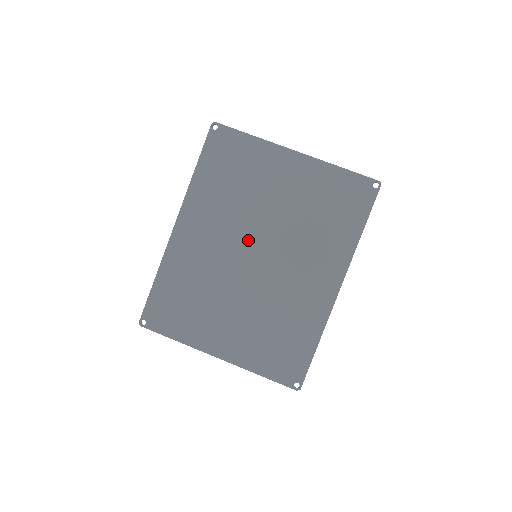
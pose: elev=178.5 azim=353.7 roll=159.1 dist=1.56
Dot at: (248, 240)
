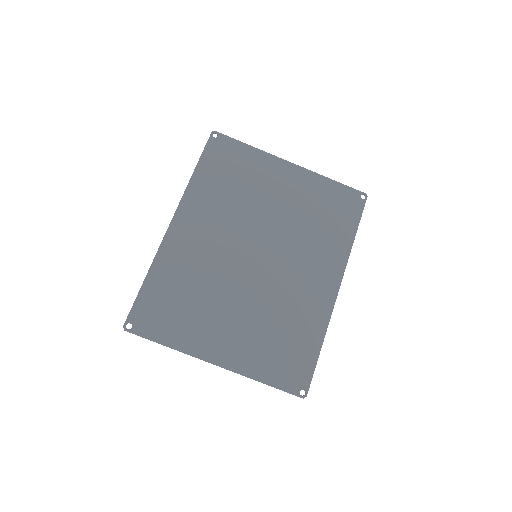
Dot at: (248, 240)
